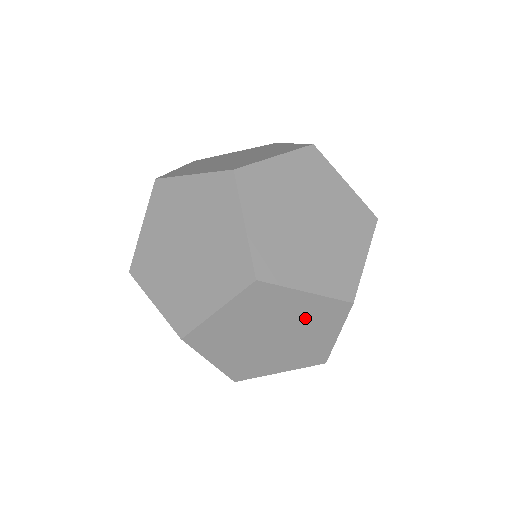
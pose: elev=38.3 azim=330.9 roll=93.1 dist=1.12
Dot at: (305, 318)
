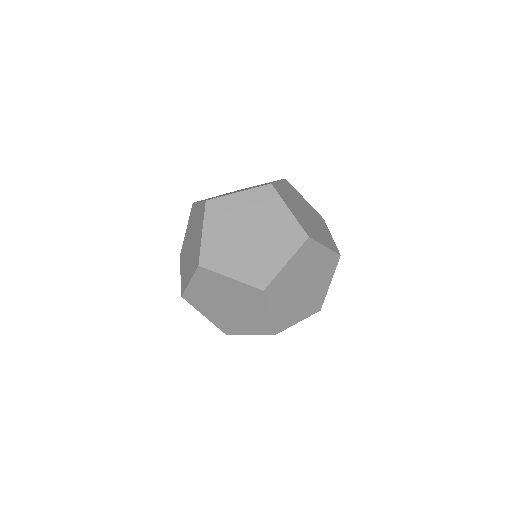
Dot at: occluded
